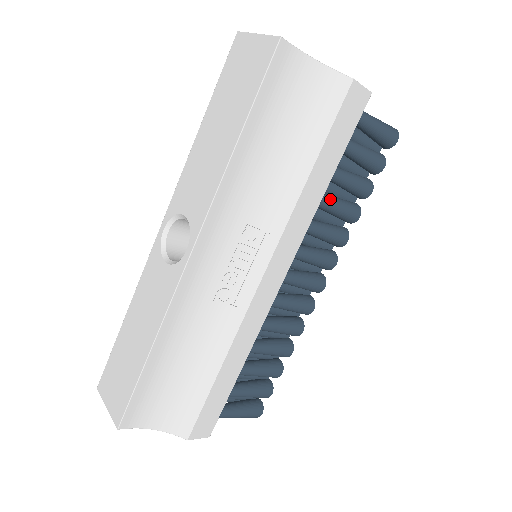
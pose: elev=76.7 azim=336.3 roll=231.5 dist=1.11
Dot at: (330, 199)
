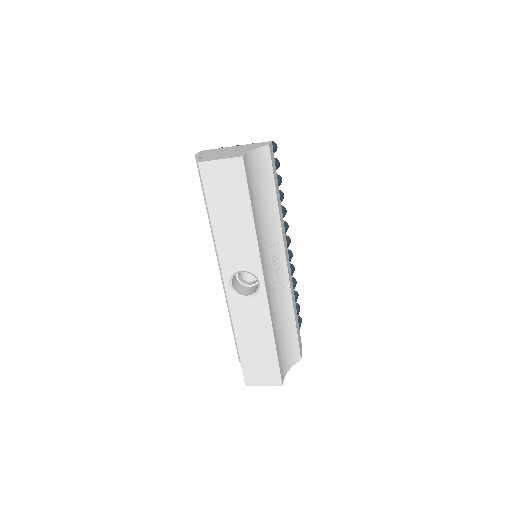
Dot at: occluded
